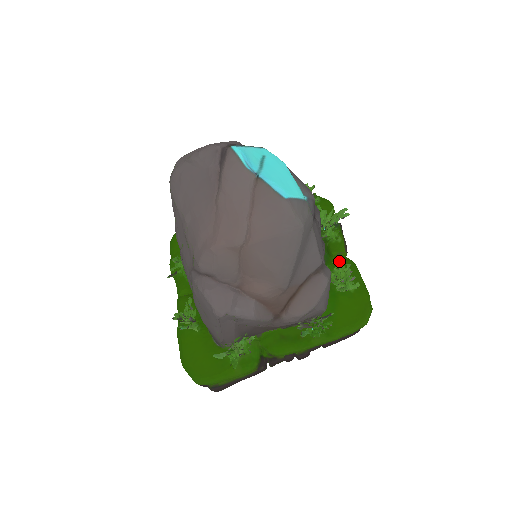
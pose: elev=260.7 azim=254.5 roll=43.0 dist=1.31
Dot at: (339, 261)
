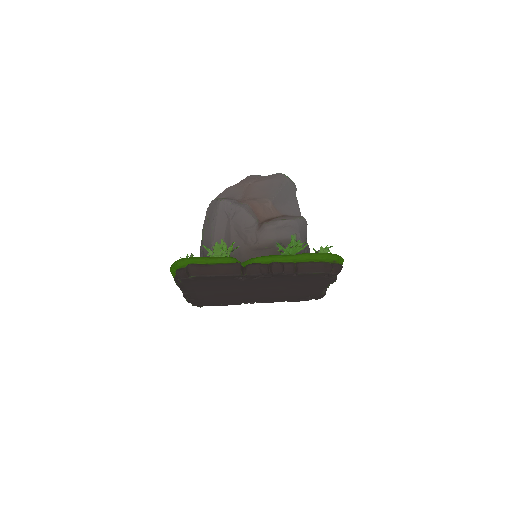
Dot at: occluded
